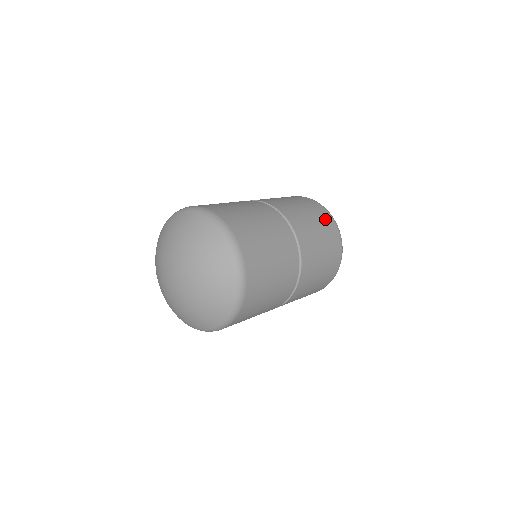
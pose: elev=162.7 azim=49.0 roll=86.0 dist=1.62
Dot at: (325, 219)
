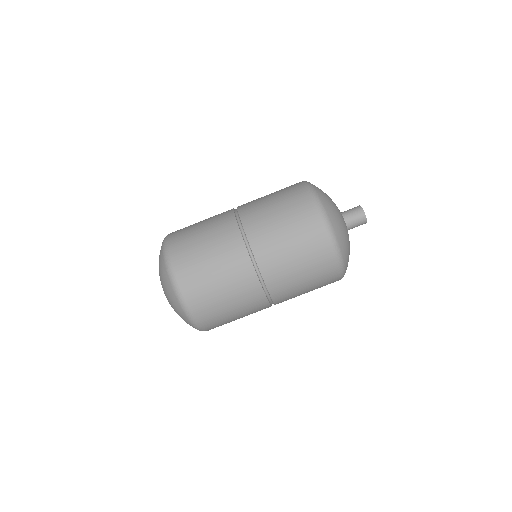
Dot at: (303, 212)
